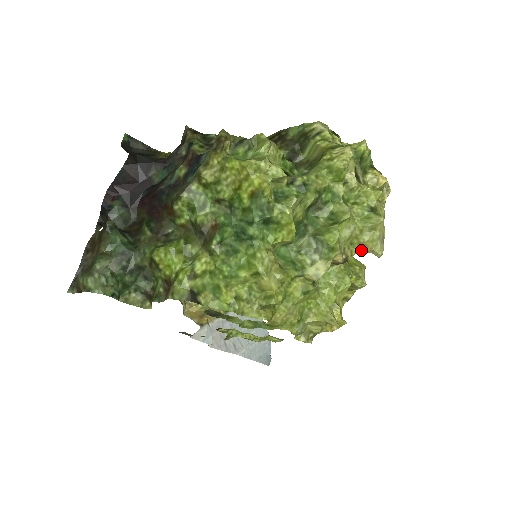
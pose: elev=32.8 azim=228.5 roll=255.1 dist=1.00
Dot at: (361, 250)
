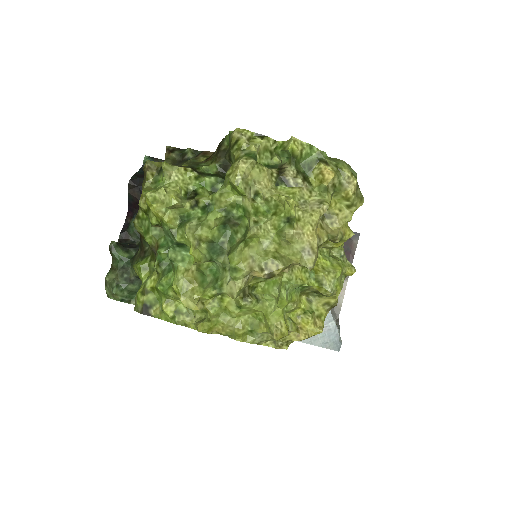
Dot at: (288, 263)
